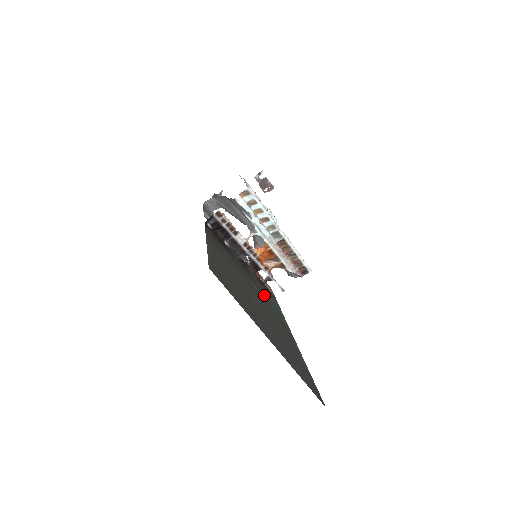
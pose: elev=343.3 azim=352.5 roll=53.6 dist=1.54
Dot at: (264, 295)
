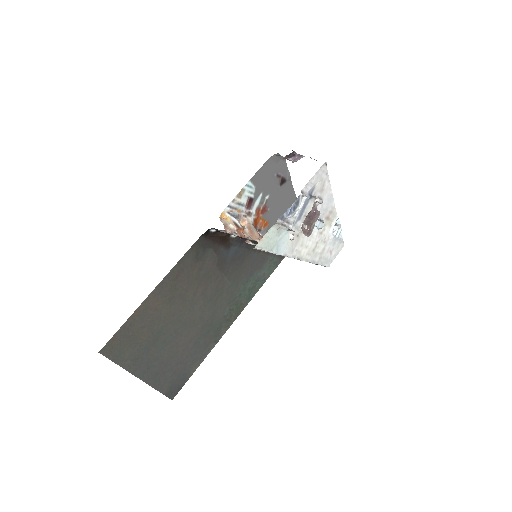
Dot at: (243, 278)
